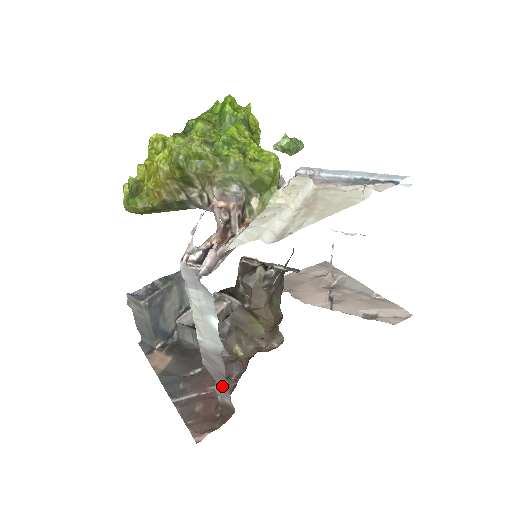
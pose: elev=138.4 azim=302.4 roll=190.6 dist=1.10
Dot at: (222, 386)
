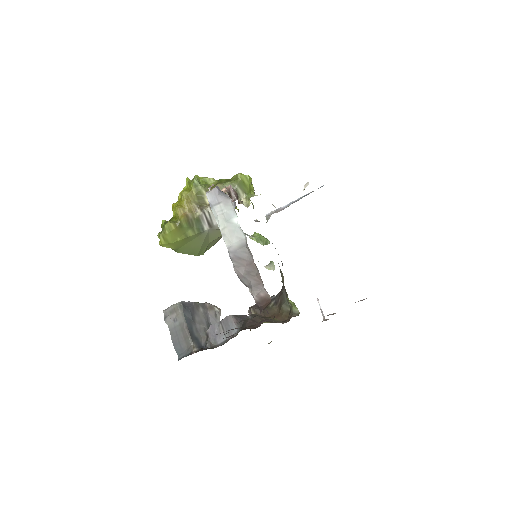
Dot at: (254, 280)
